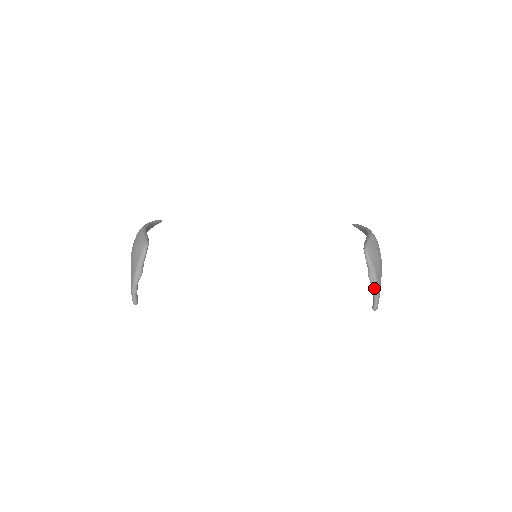
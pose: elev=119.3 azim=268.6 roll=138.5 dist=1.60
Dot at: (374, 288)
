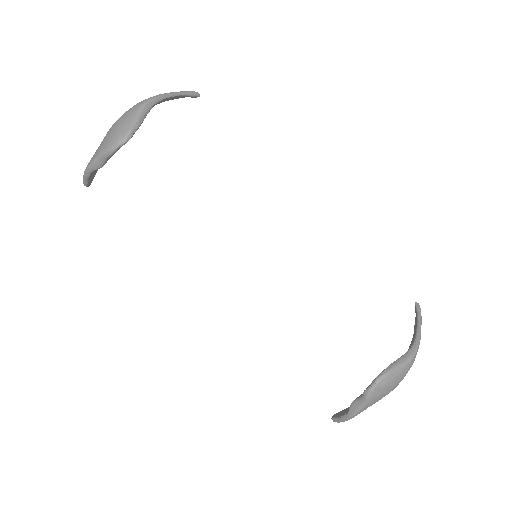
Dot at: (348, 414)
